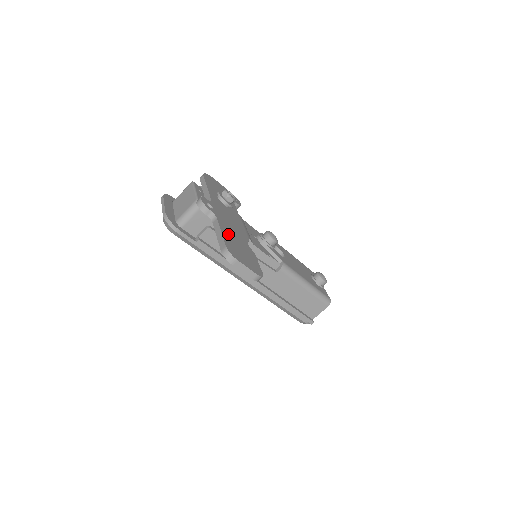
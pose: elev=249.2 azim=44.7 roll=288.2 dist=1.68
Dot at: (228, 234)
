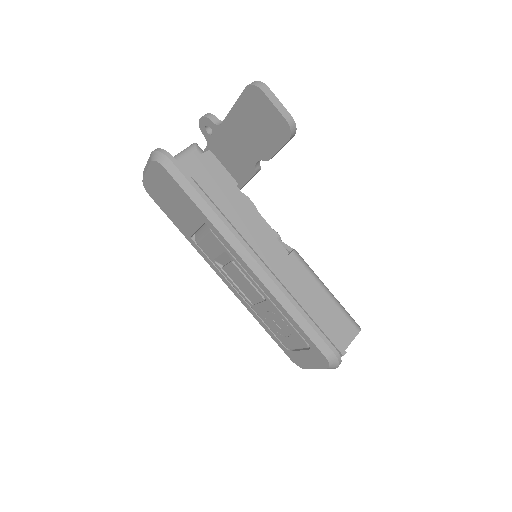
Dot at: occluded
